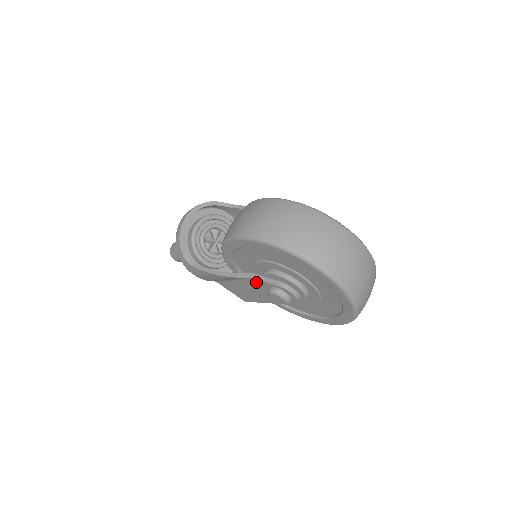
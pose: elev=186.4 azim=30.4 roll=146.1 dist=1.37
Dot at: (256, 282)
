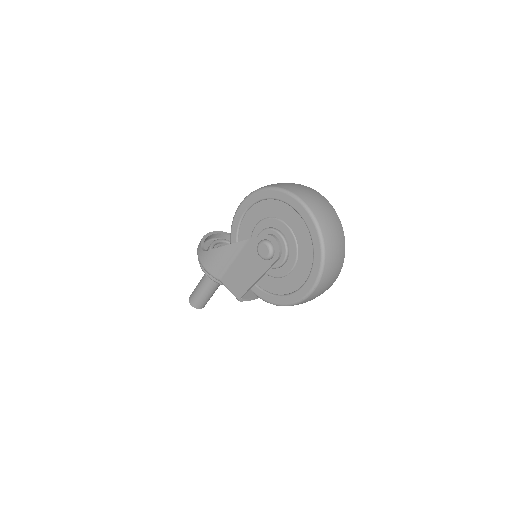
Dot at: (250, 245)
